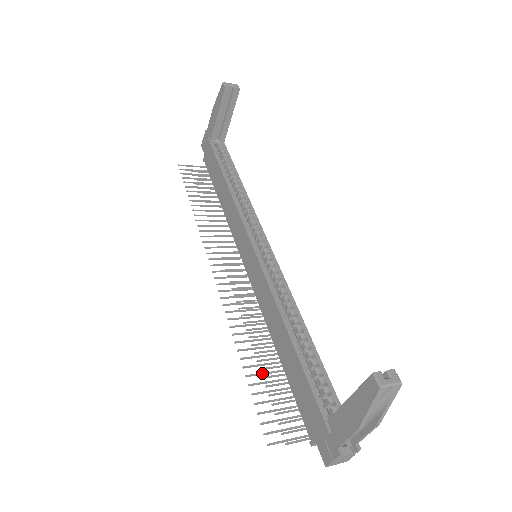
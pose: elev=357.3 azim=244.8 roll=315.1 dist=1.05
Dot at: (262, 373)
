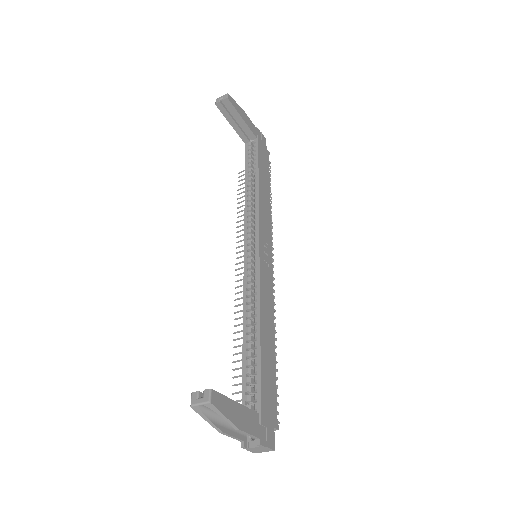
Dot at: occluded
